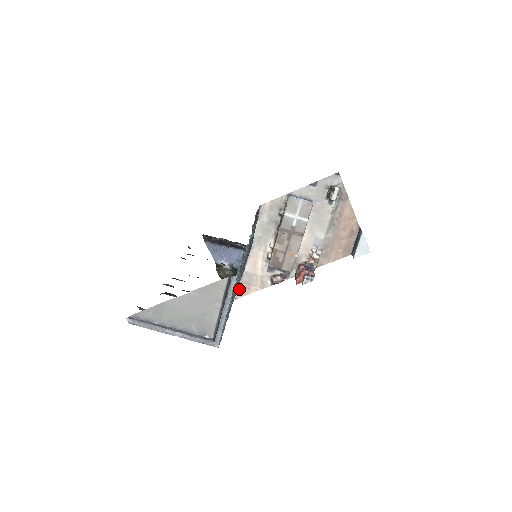
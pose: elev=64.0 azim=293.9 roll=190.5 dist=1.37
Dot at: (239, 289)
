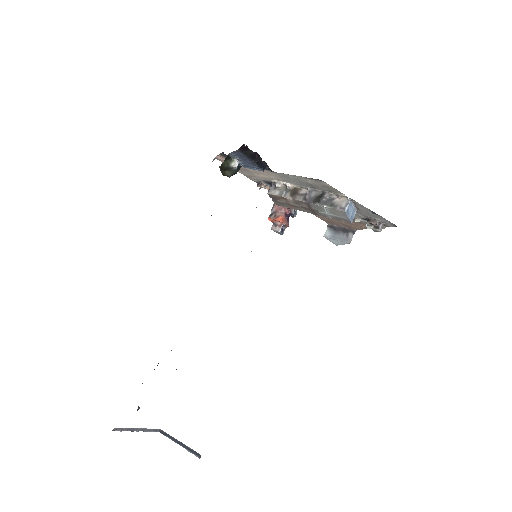
Dot at: occluded
